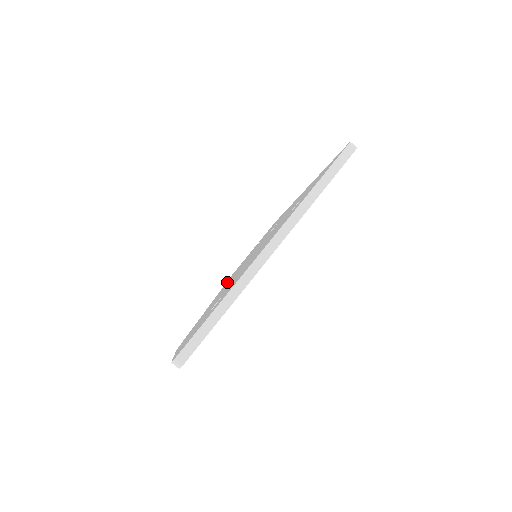
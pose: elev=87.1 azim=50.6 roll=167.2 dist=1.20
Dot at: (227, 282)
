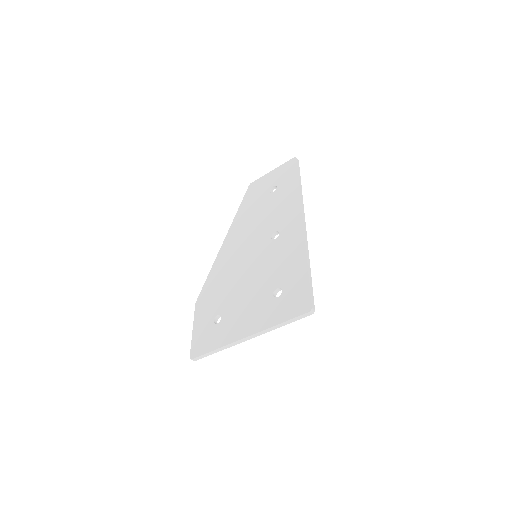
Dot at: (240, 220)
